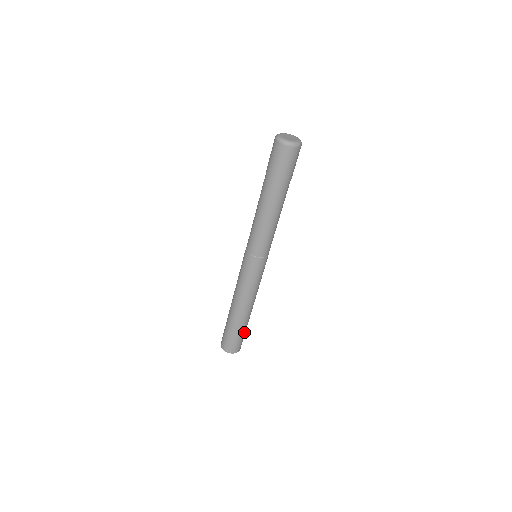
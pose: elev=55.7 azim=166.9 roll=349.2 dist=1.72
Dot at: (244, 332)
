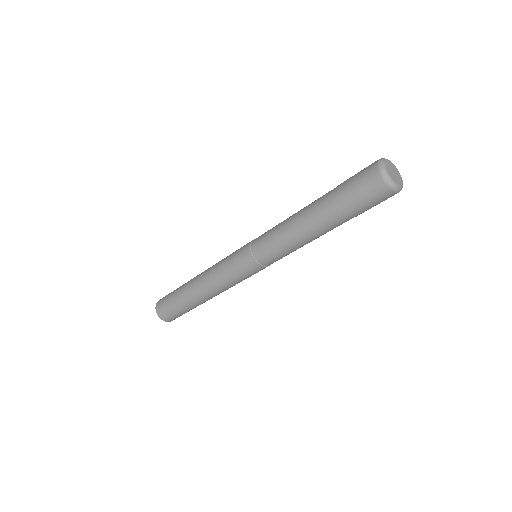
Dot at: (187, 311)
